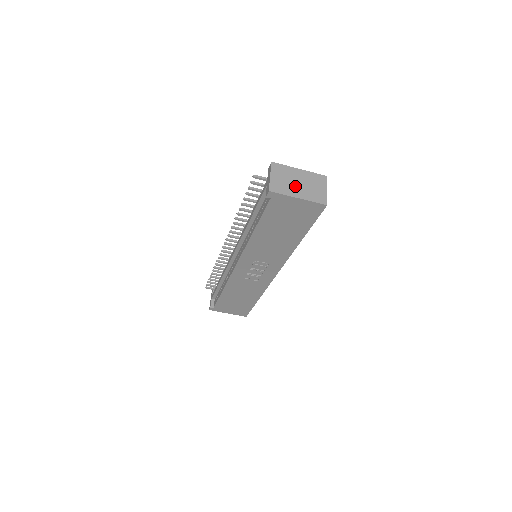
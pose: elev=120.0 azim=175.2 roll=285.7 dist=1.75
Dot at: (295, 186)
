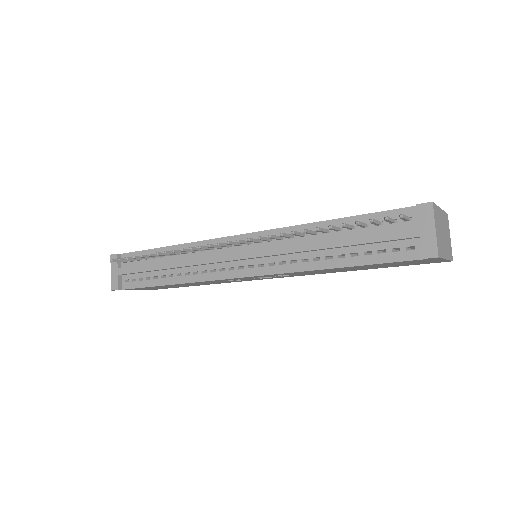
Dot at: (443, 240)
